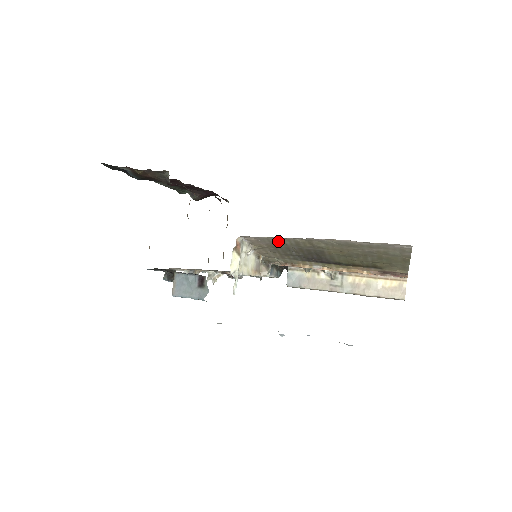
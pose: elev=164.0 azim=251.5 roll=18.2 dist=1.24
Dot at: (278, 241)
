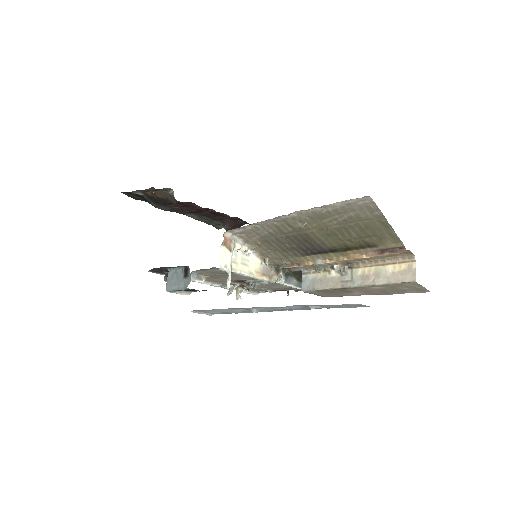
Dot at: (263, 231)
